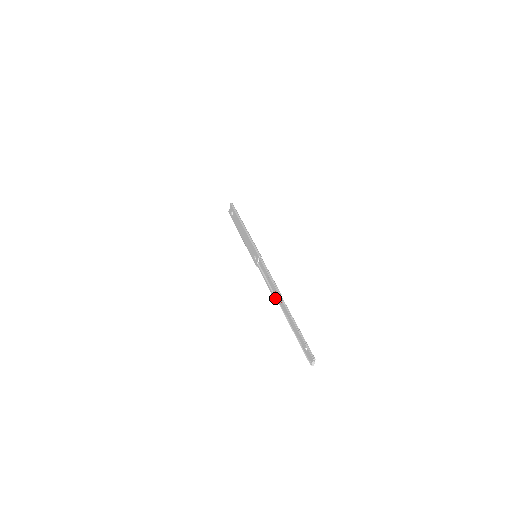
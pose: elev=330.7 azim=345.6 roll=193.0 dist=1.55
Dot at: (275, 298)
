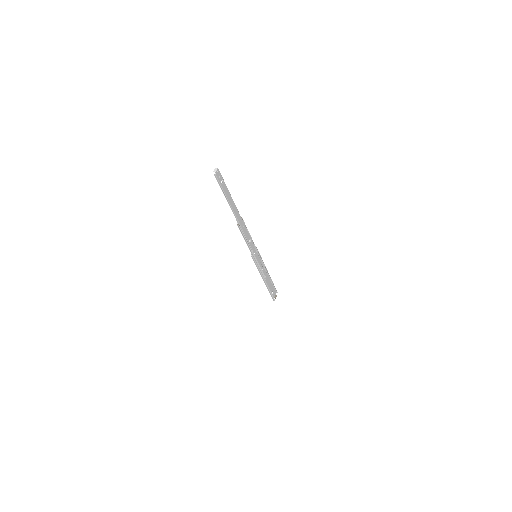
Dot at: (238, 225)
